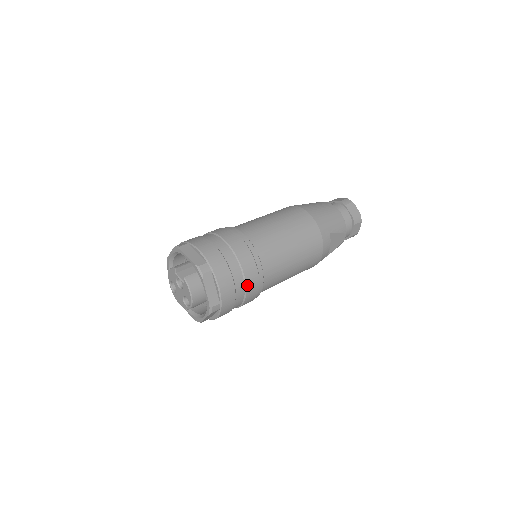
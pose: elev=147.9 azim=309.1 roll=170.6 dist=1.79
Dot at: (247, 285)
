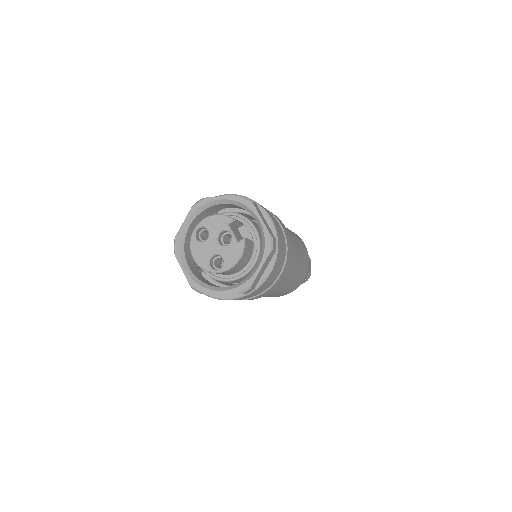
Dot at: (273, 285)
